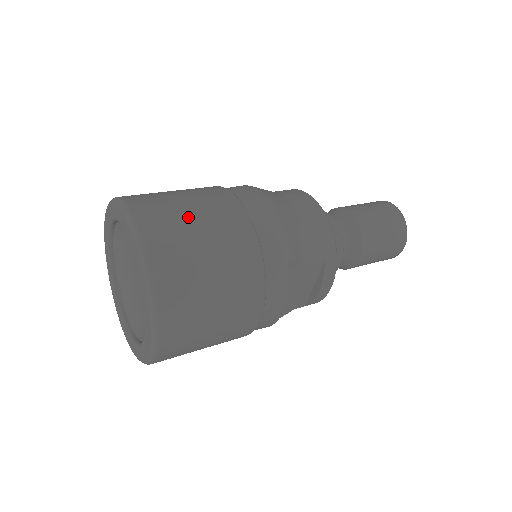
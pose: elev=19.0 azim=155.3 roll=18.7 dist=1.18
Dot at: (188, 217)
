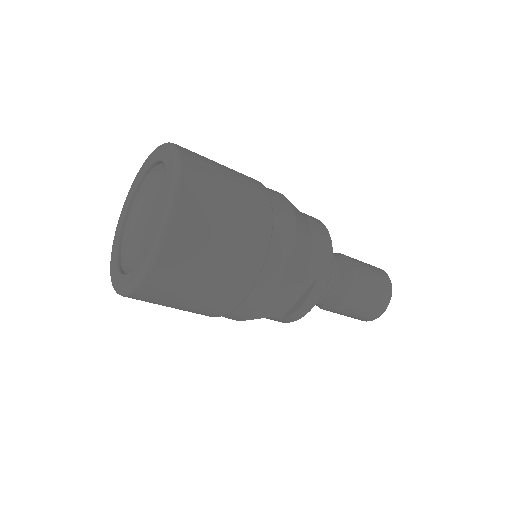
Dot at: (223, 178)
